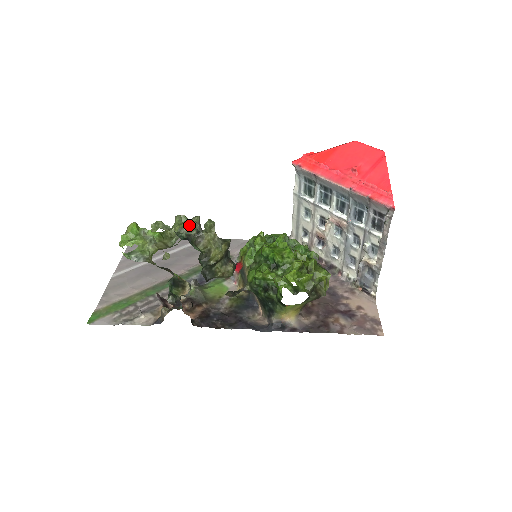
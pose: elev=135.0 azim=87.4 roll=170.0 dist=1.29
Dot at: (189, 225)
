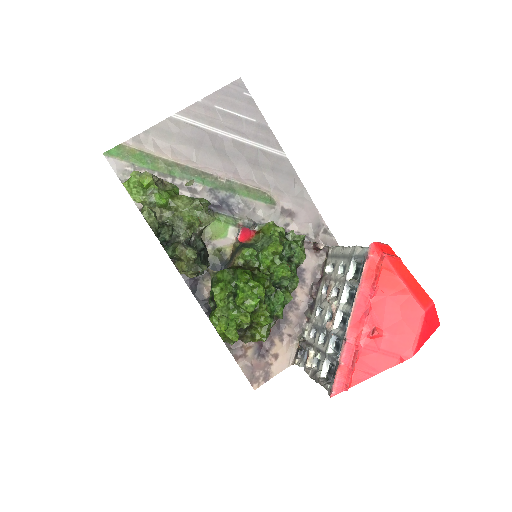
Dot at: (192, 223)
